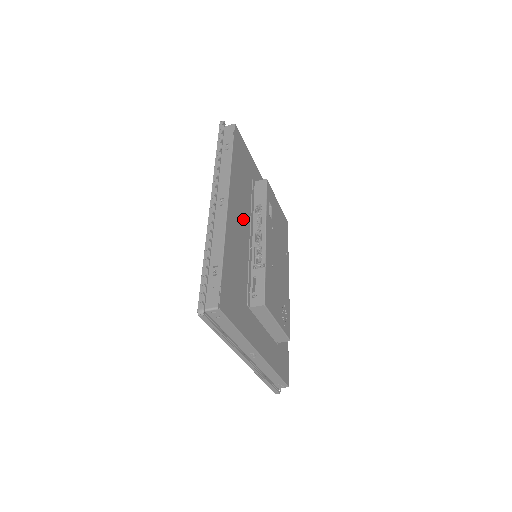
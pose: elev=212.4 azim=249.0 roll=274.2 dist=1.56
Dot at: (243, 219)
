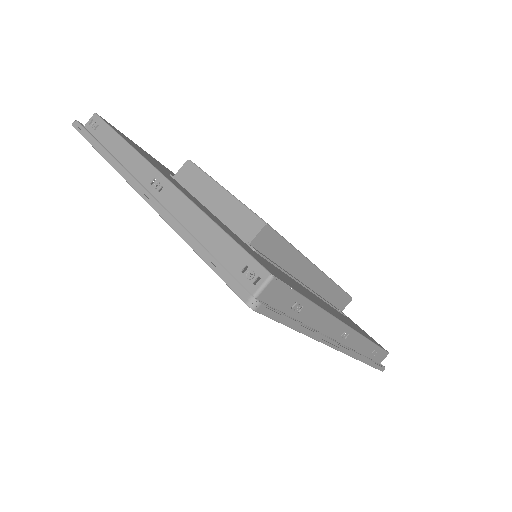
Dot at: occluded
